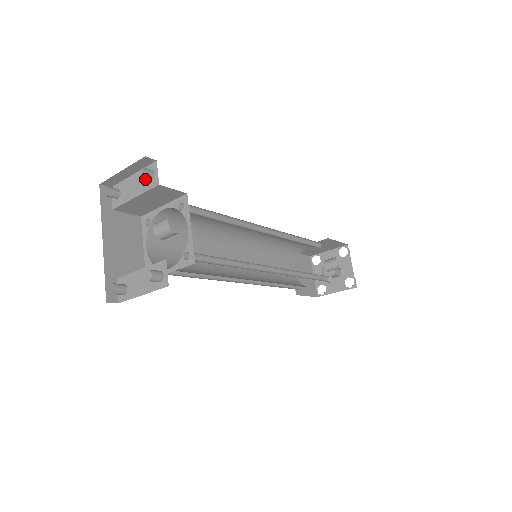
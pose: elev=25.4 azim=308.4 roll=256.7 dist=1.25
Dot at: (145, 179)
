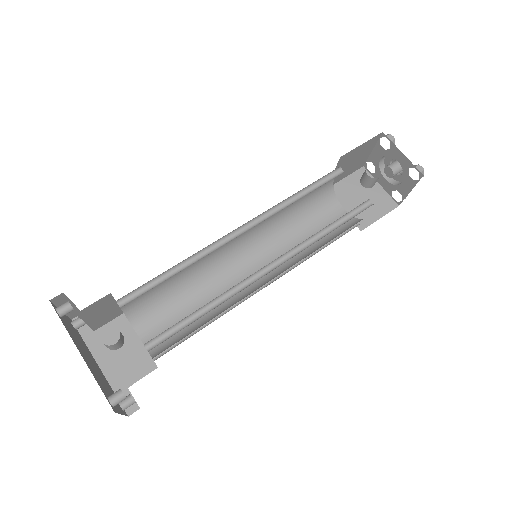
Dot at: occluded
